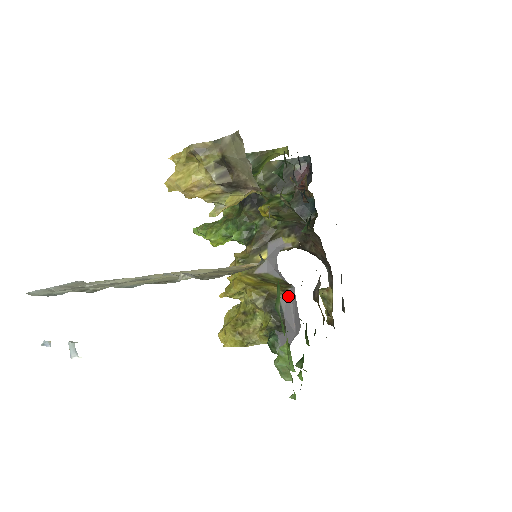
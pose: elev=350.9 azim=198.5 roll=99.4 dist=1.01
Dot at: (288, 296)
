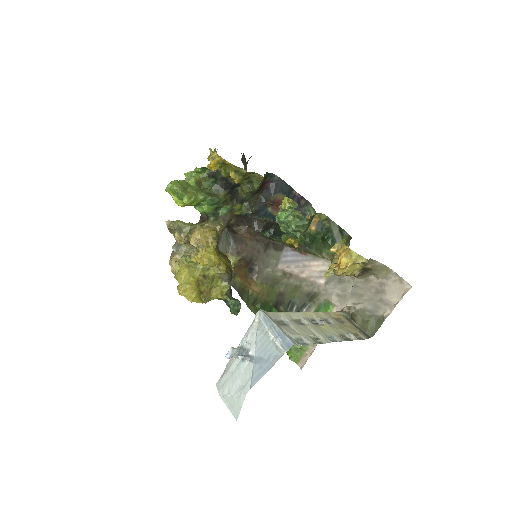
Dot at: occluded
